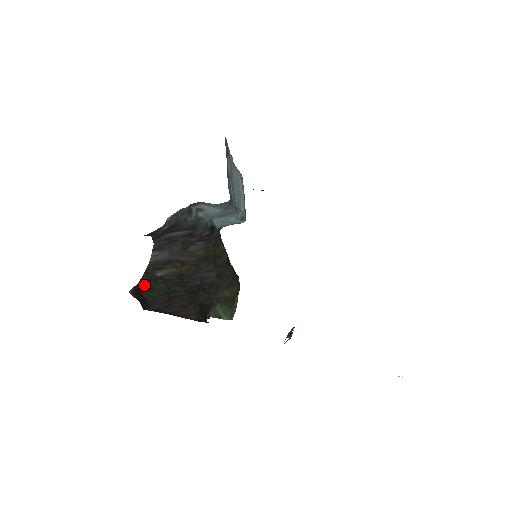
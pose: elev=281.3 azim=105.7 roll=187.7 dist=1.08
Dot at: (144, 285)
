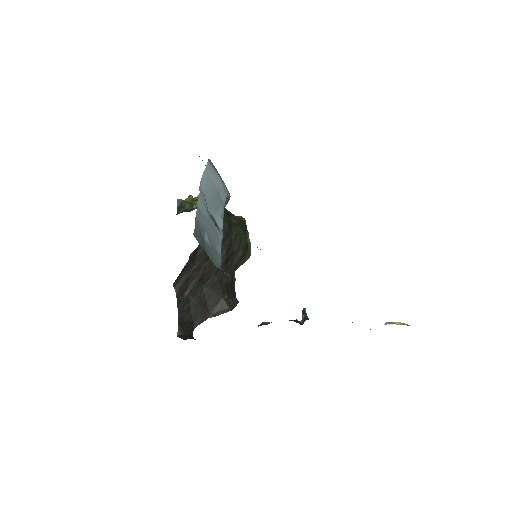
Dot at: (182, 312)
